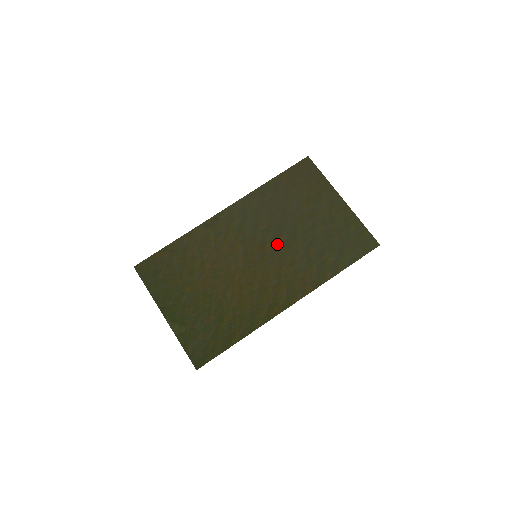
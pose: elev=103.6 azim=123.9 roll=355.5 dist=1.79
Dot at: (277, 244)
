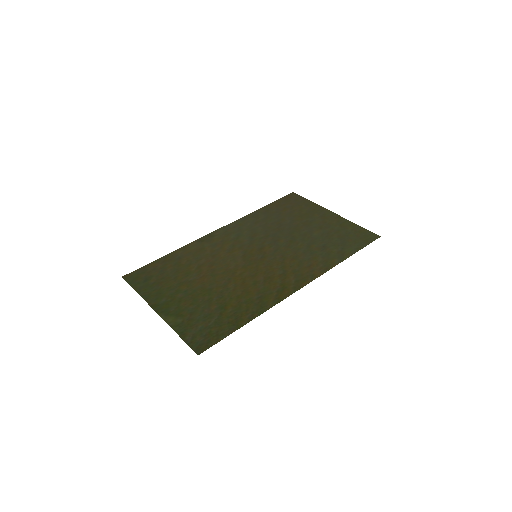
Dot at: (276, 246)
